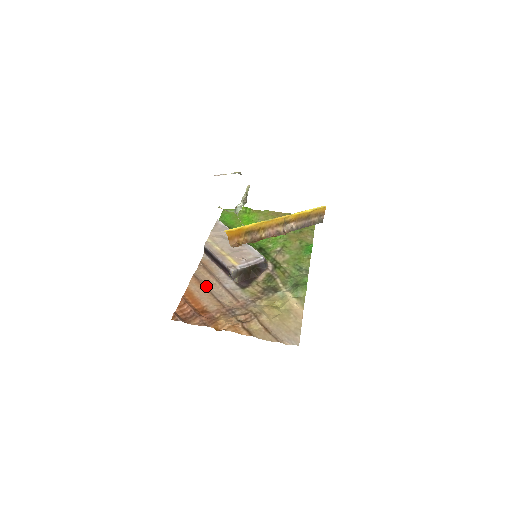
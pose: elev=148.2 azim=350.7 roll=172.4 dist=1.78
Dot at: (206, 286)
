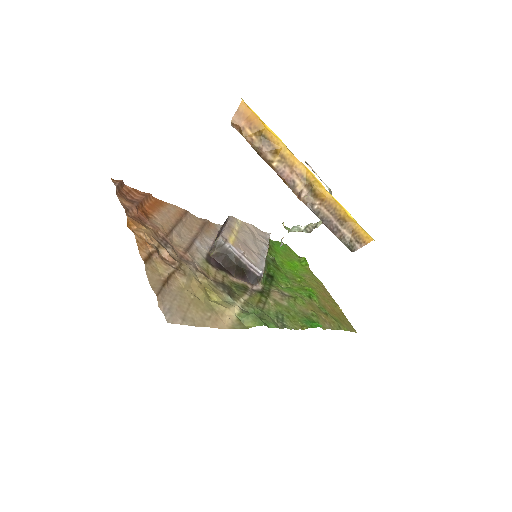
Dot at: (182, 221)
